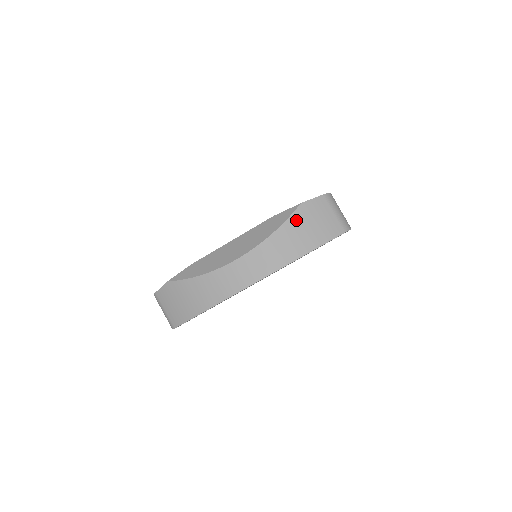
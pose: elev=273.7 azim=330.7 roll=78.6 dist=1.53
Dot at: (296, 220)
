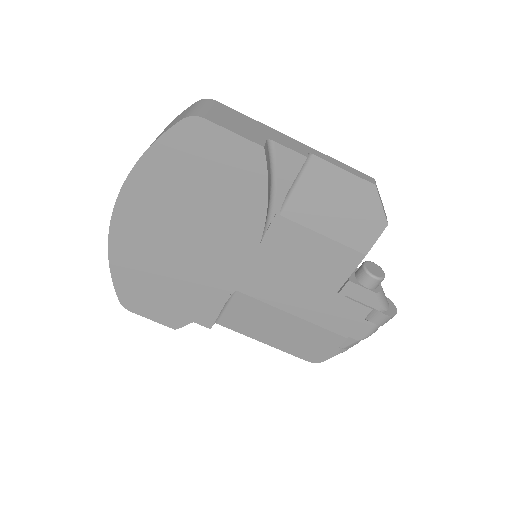
Dot at: occluded
